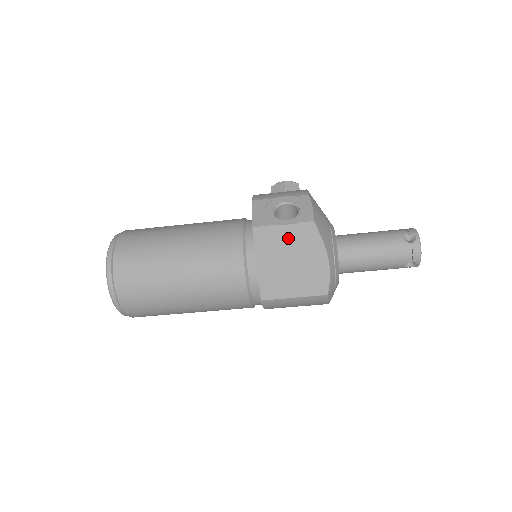
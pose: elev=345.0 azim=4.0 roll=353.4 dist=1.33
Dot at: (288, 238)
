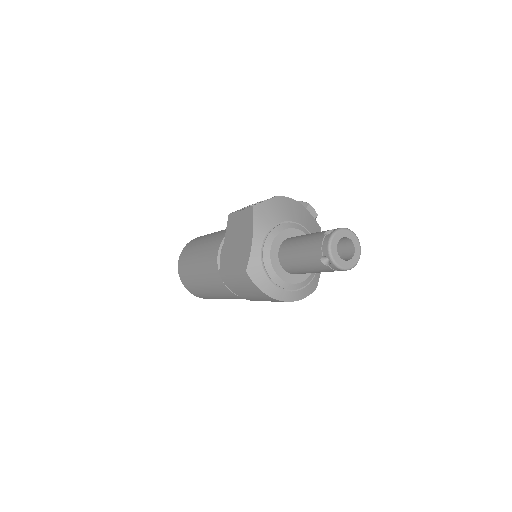
Dot at: (240, 221)
